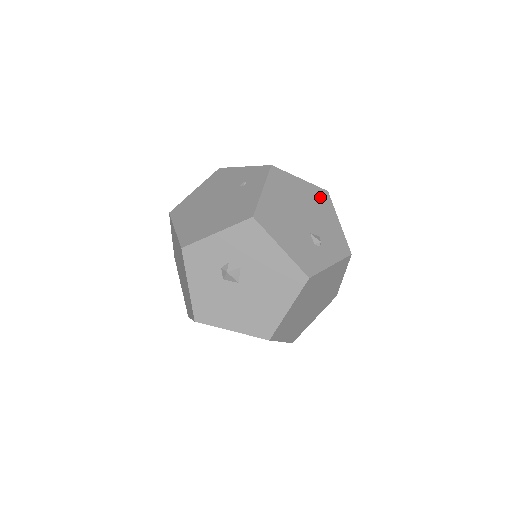
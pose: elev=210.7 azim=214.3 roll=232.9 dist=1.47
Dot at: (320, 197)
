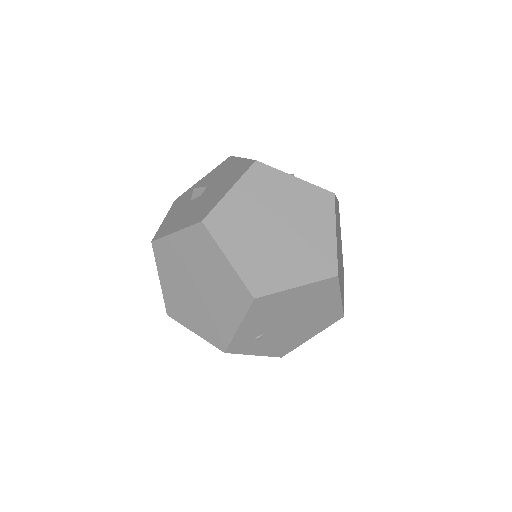
Dot at: occluded
